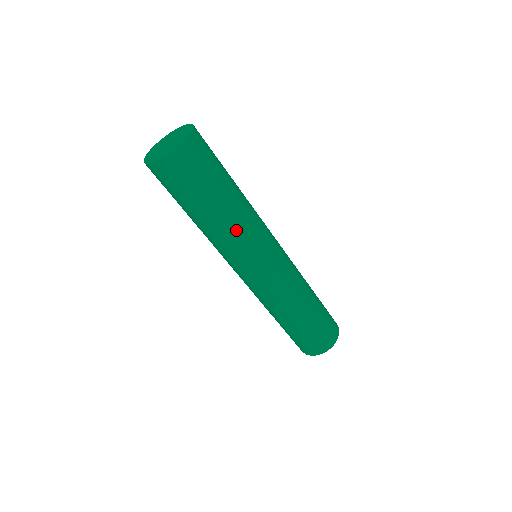
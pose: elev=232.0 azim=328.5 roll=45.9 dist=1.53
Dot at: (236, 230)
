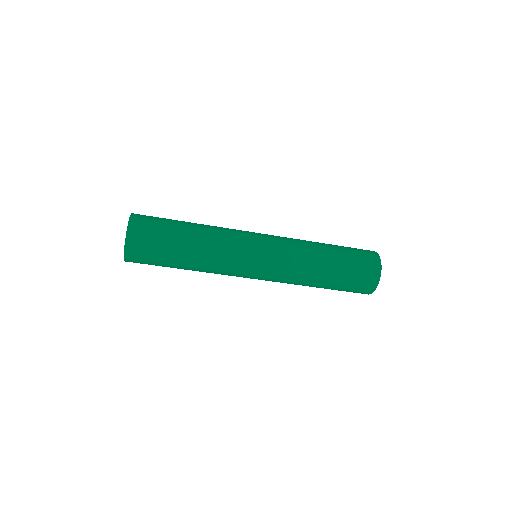
Dot at: (212, 262)
